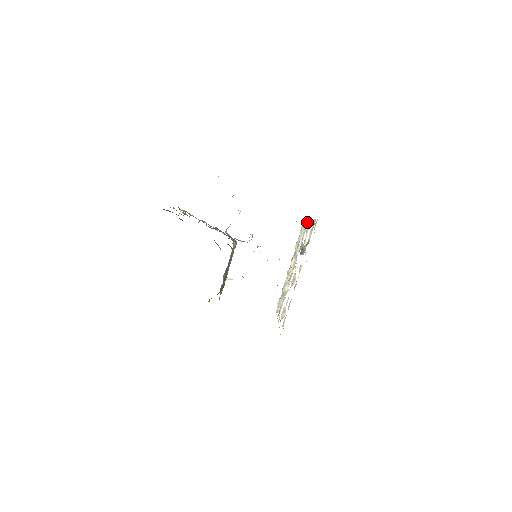
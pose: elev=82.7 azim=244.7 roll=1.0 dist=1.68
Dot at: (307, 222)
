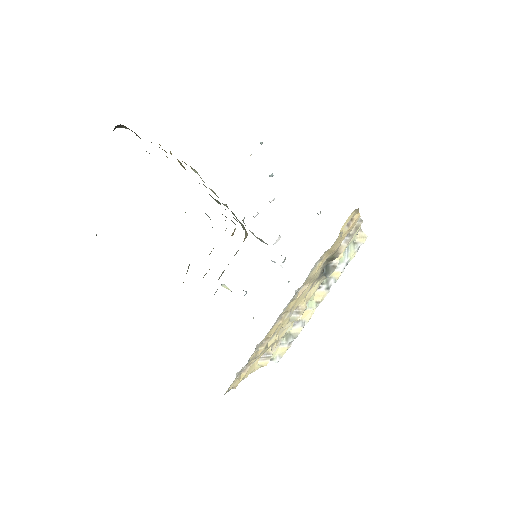
Dot at: occluded
